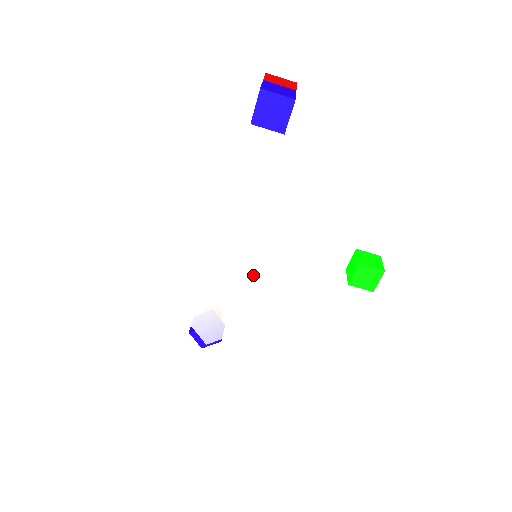
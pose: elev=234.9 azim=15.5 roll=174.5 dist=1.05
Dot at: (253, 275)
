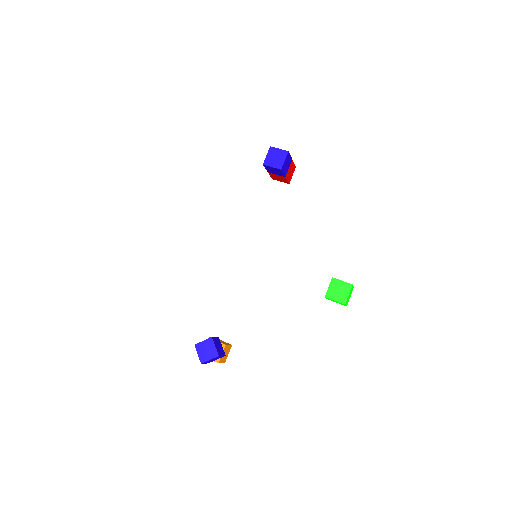
Dot at: occluded
